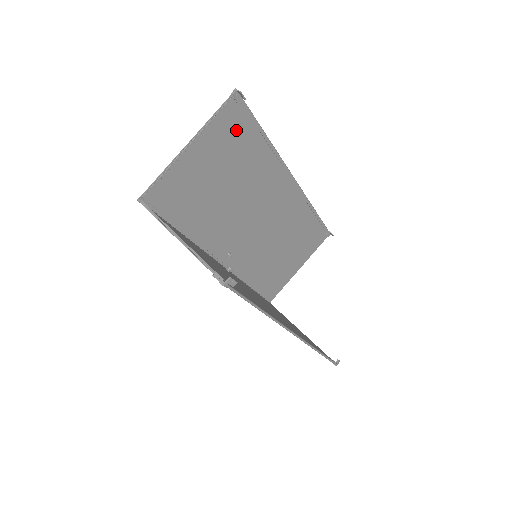
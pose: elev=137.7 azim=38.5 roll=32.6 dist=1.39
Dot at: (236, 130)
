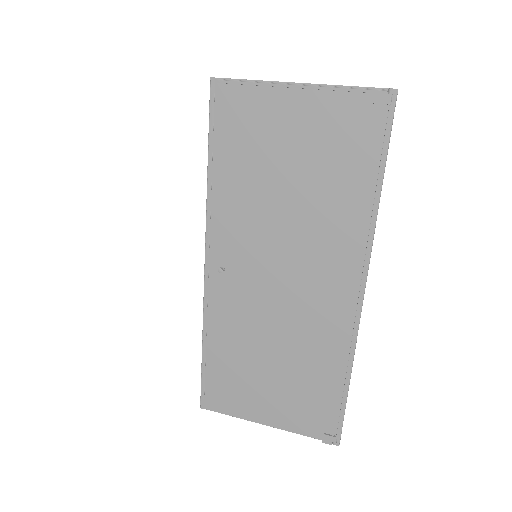
Dot at: occluded
